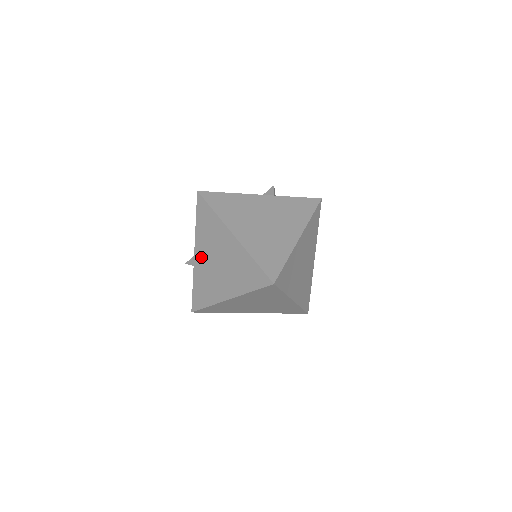
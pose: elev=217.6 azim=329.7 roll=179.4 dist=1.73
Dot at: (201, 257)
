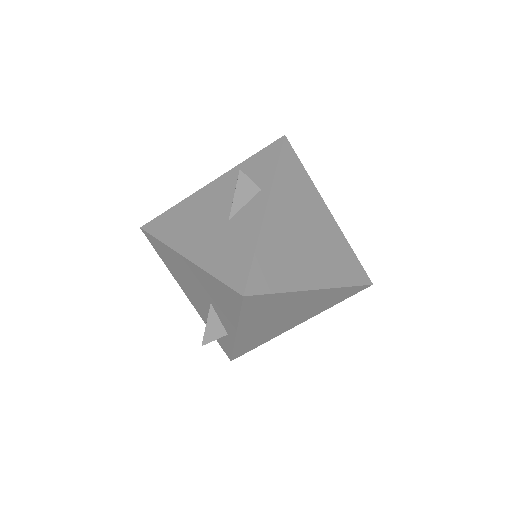
Dot at: (252, 330)
